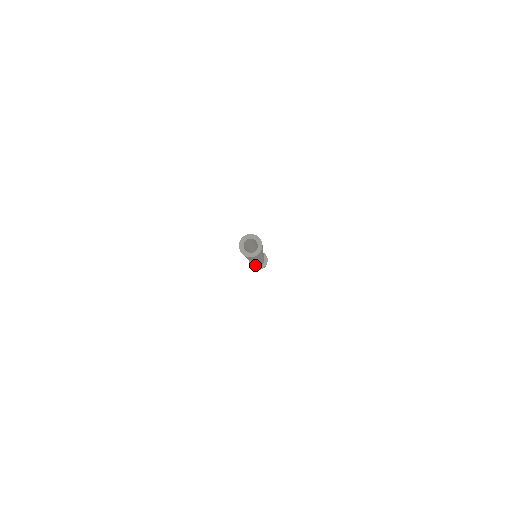
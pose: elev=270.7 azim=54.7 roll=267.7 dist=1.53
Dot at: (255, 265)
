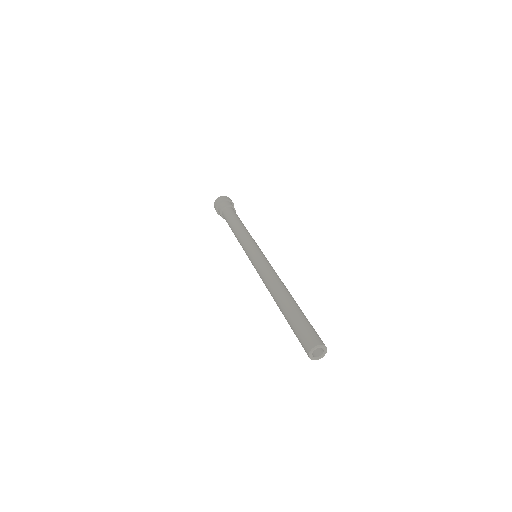
Dot at: occluded
